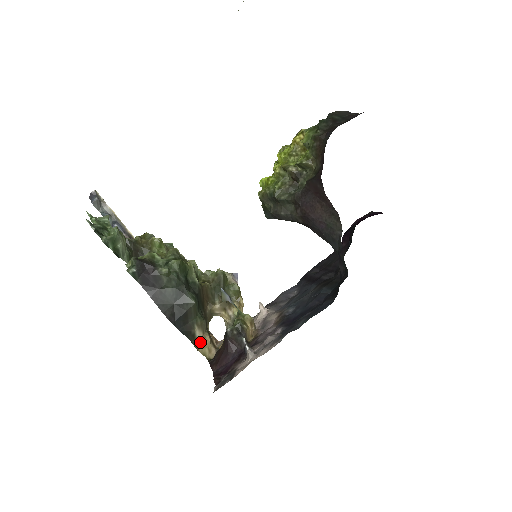
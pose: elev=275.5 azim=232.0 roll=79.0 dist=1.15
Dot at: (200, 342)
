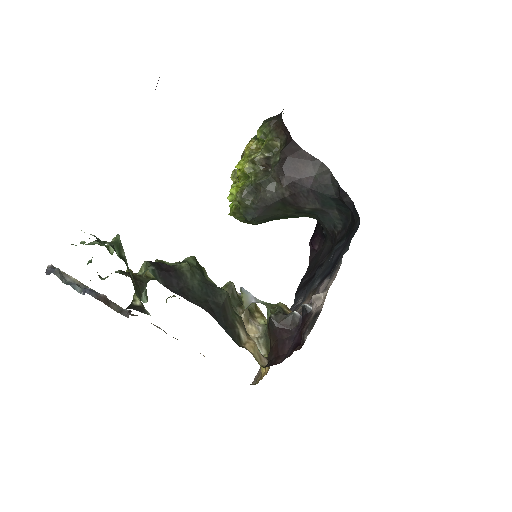
Dot at: (248, 345)
